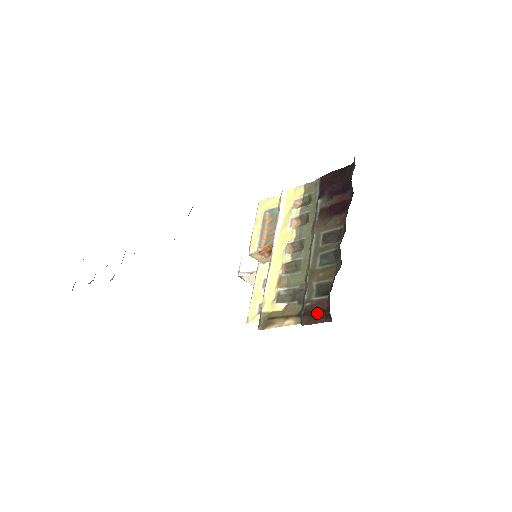
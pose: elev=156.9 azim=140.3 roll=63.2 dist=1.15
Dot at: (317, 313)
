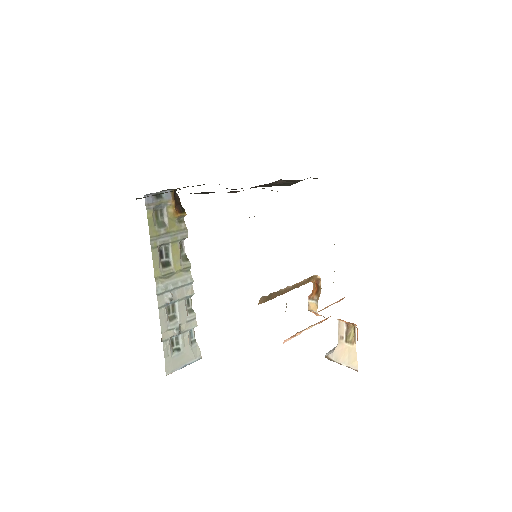
Dot at: occluded
